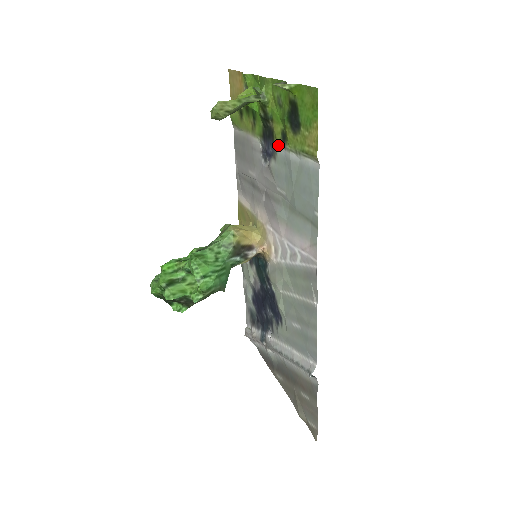
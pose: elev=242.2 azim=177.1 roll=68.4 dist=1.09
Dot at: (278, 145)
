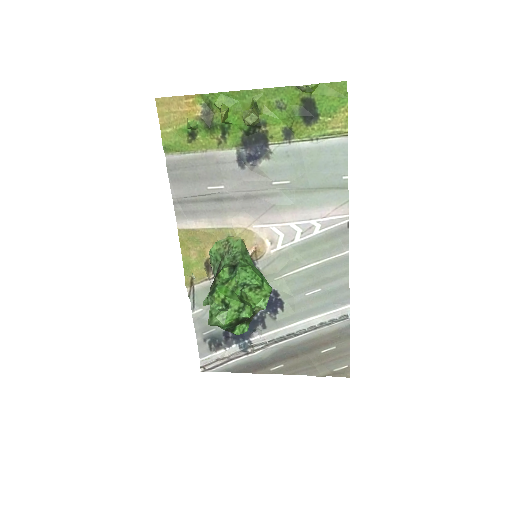
Dot at: (276, 143)
